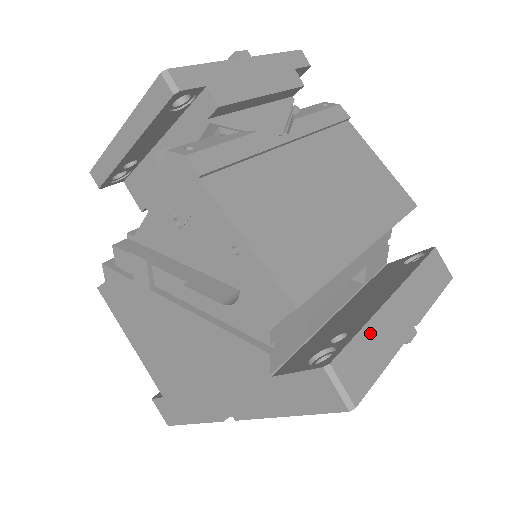
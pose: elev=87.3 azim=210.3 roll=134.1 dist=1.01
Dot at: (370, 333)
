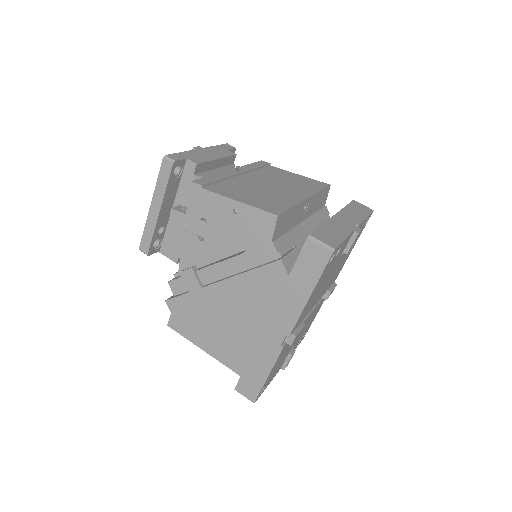
Dot at: (328, 226)
